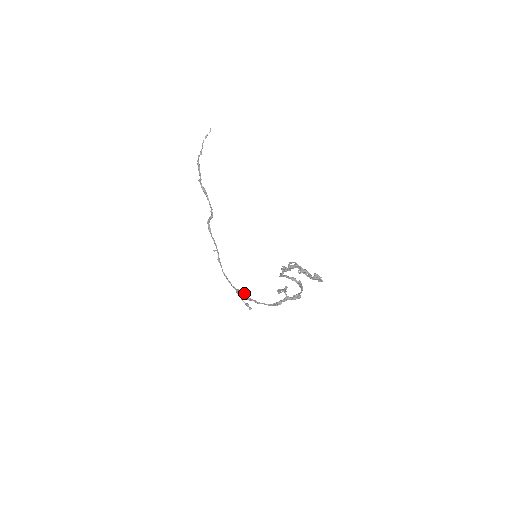
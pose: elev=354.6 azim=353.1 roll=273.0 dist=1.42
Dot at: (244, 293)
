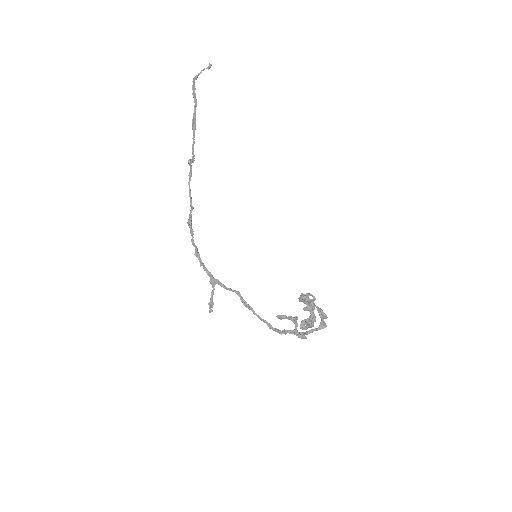
Dot at: (237, 292)
